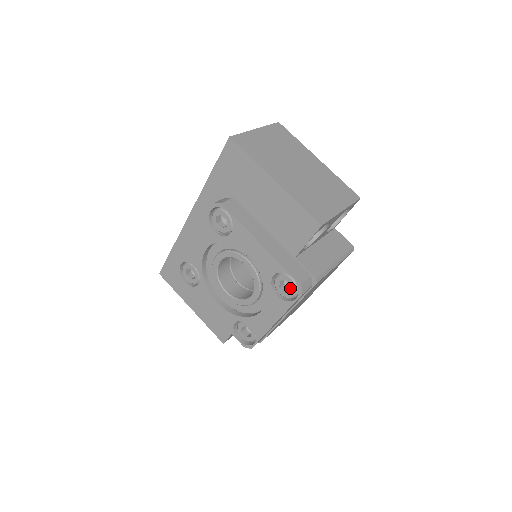
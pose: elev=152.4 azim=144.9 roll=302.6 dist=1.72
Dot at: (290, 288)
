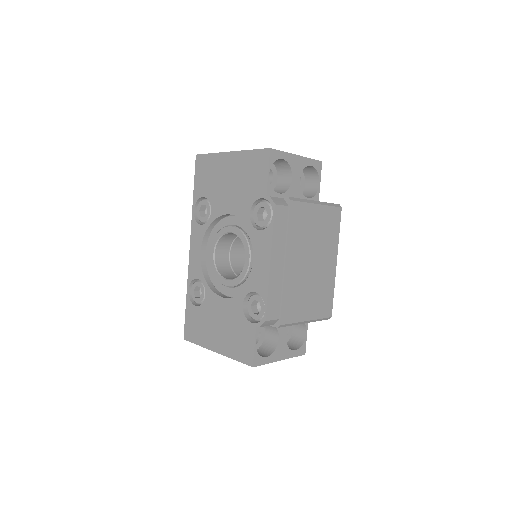
Dot at: occluded
